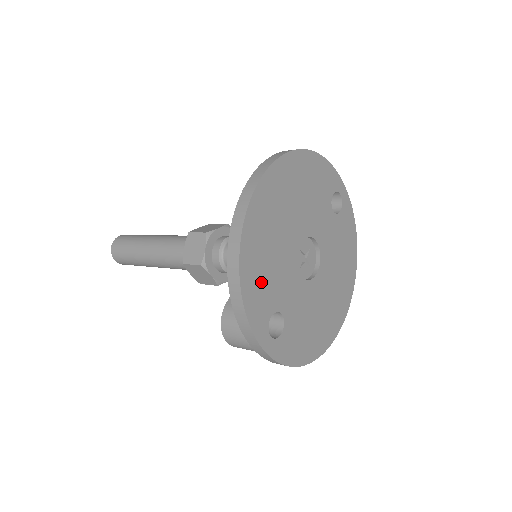
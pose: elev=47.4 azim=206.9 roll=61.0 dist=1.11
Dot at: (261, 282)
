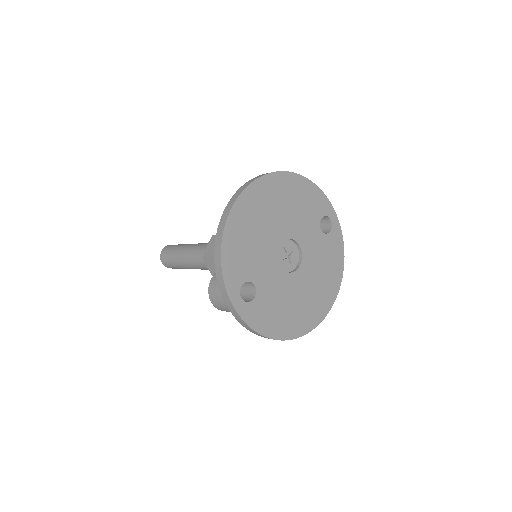
Dot at: (240, 253)
